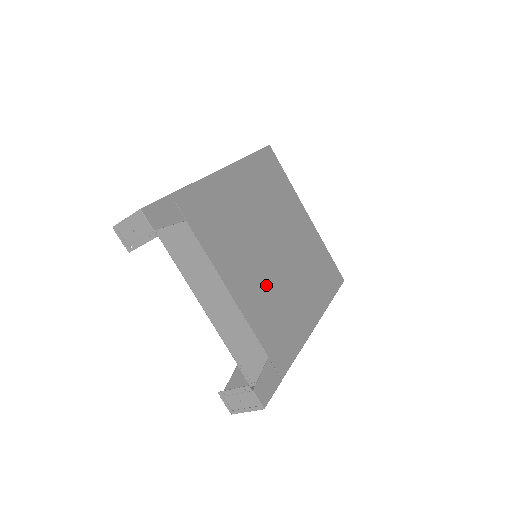
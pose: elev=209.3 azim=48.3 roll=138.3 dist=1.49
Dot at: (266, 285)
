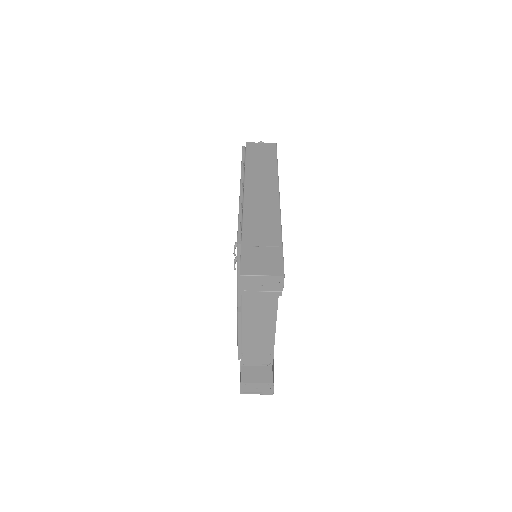
Dot at: occluded
